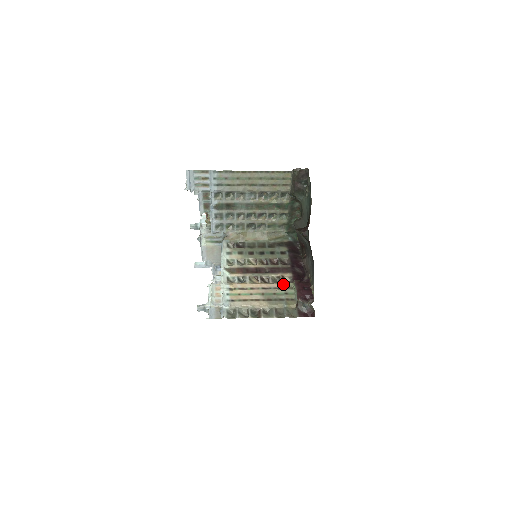
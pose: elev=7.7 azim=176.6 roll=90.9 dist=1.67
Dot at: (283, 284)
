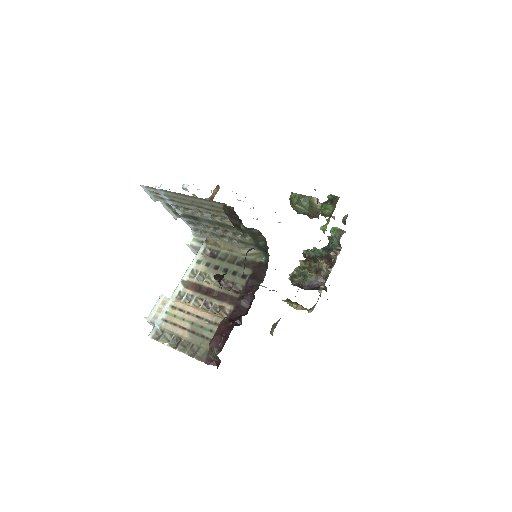
Dot at: (215, 318)
